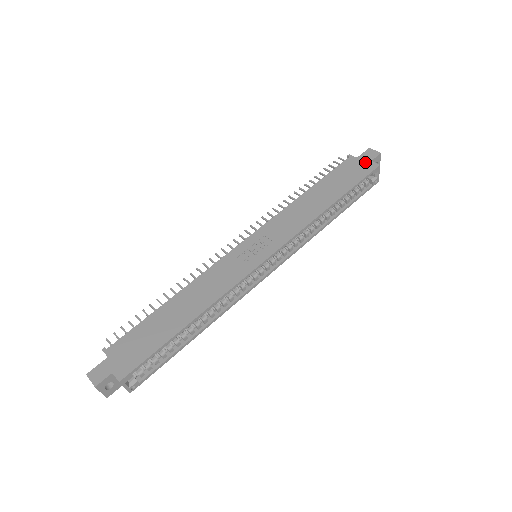
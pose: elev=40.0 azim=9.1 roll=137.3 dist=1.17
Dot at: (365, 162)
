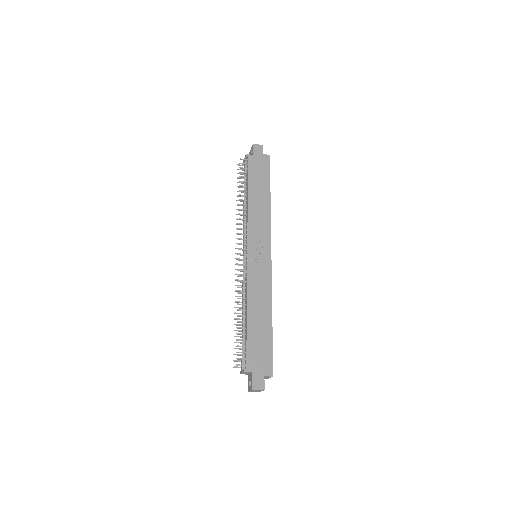
Dot at: (260, 157)
